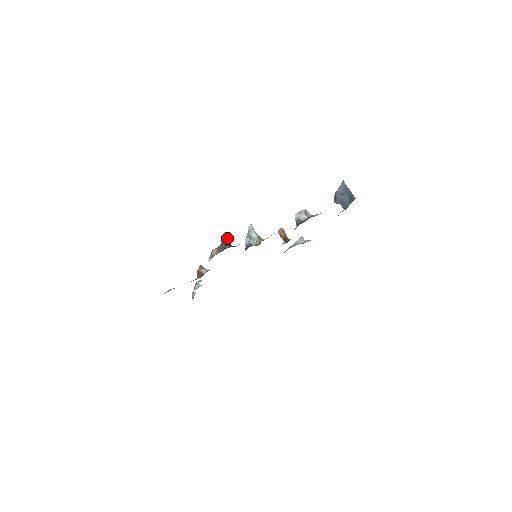
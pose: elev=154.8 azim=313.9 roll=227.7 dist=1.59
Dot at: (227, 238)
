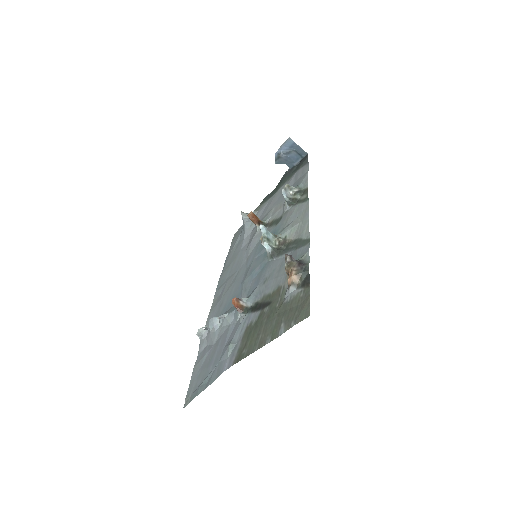
Dot at: (290, 255)
